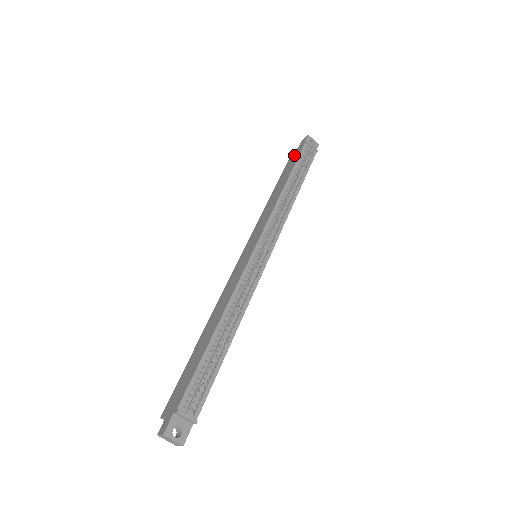
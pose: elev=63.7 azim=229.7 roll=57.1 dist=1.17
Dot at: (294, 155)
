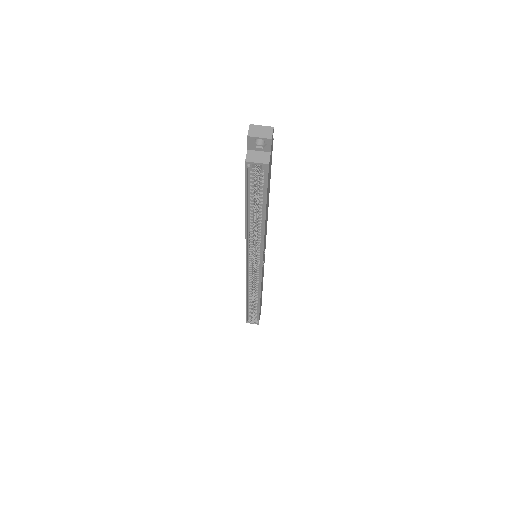
Dot at: occluded
